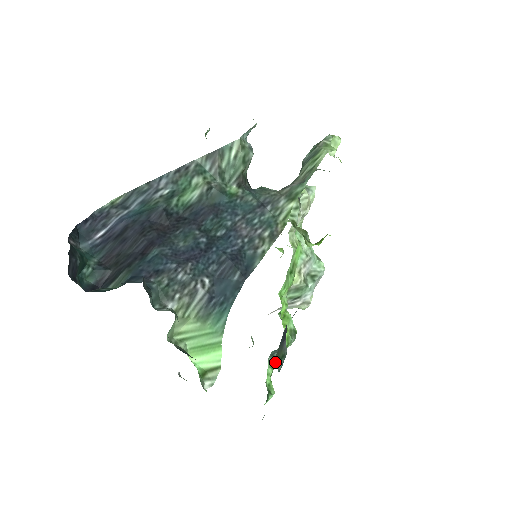
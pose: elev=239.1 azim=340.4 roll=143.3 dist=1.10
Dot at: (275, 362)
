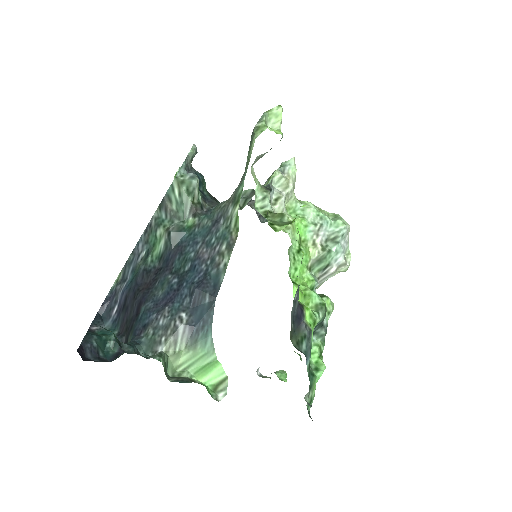
Dot at: (322, 337)
